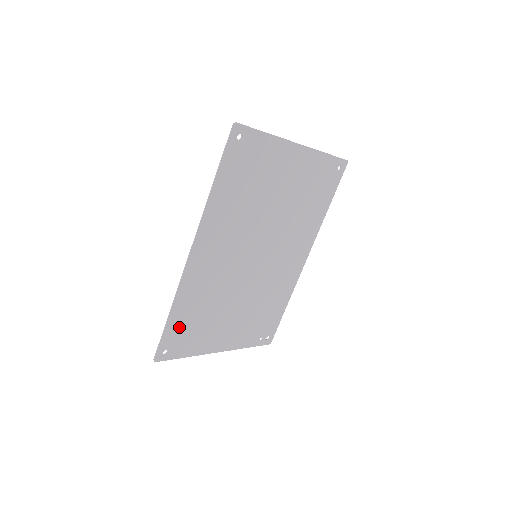
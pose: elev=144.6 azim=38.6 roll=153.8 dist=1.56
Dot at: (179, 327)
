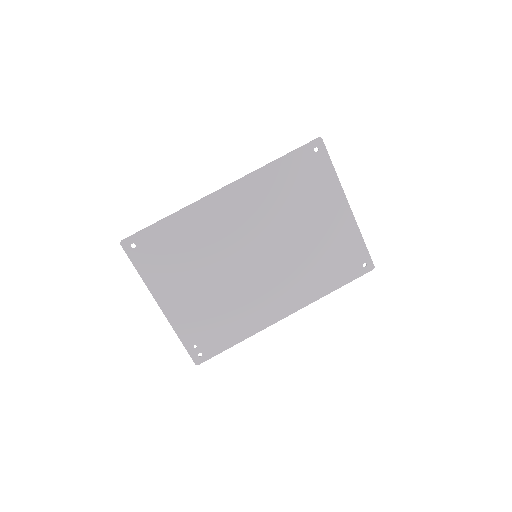
Dot at: (161, 238)
